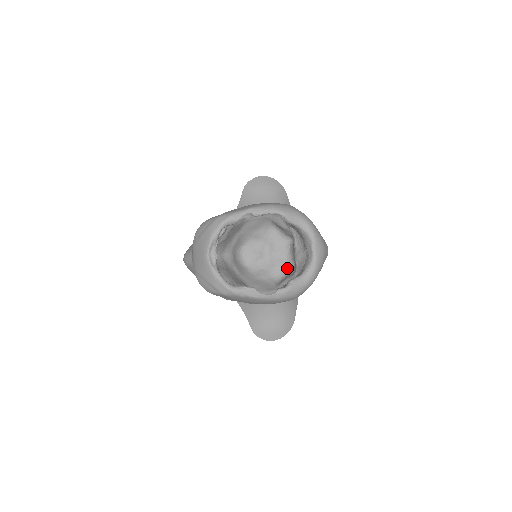
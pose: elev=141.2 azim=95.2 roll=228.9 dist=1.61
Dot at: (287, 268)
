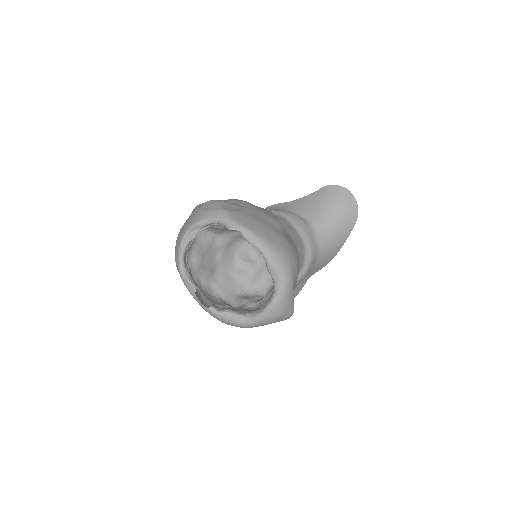
Dot at: (262, 291)
